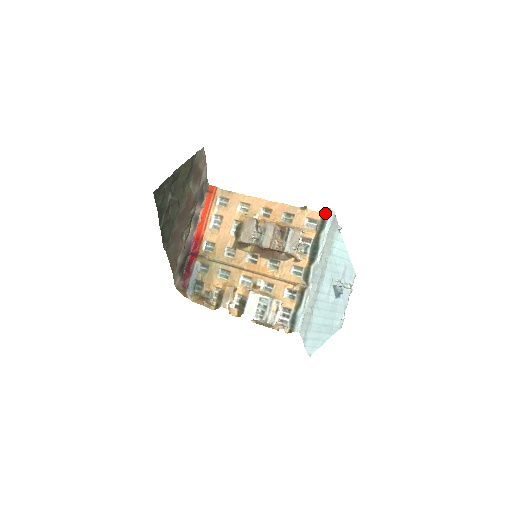
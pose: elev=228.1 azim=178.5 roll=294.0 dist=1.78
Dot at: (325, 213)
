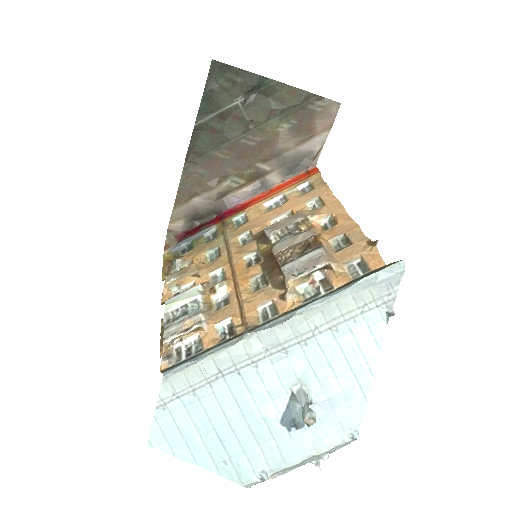
Dot at: (389, 264)
